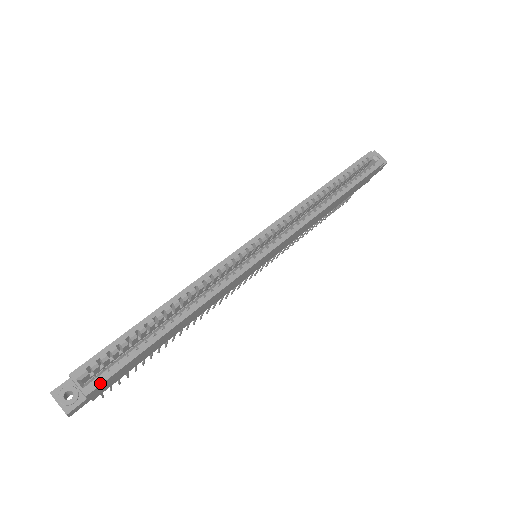
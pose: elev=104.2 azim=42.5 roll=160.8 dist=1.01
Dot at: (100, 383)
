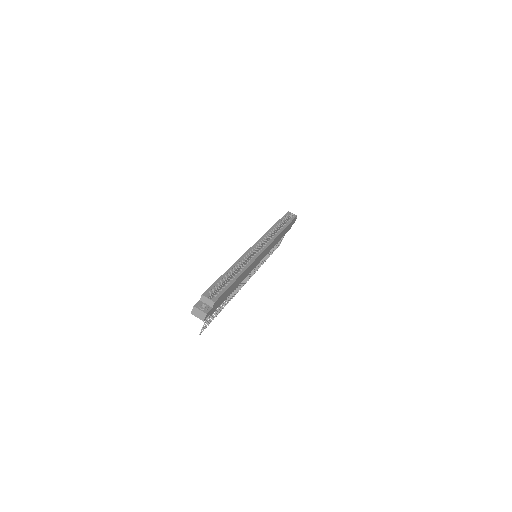
Dot at: (218, 297)
